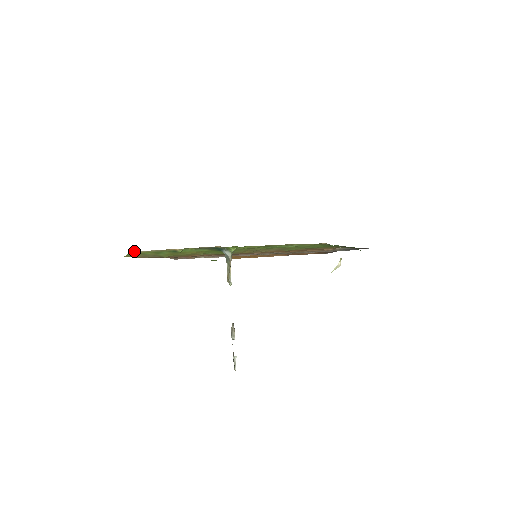
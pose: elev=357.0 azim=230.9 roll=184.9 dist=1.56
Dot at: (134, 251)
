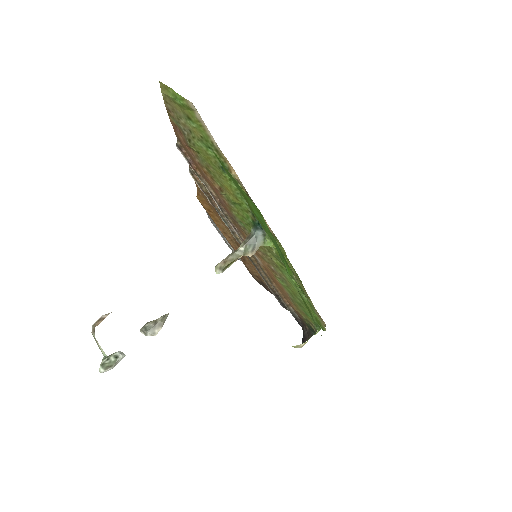
Dot at: occluded
